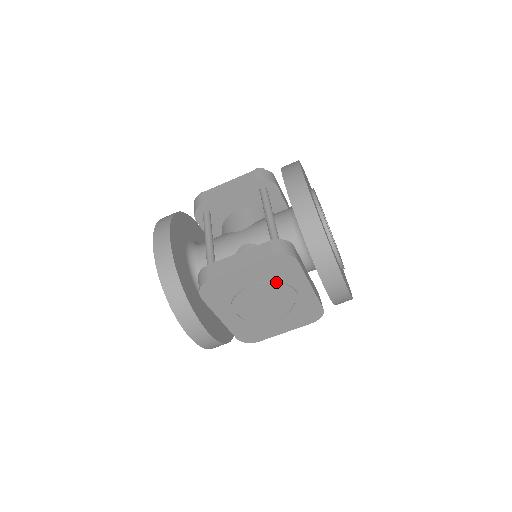
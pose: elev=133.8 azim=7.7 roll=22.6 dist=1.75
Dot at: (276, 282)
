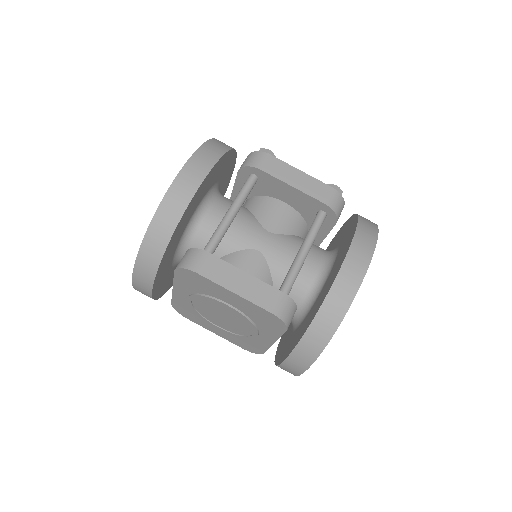
Dot at: (251, 321)
